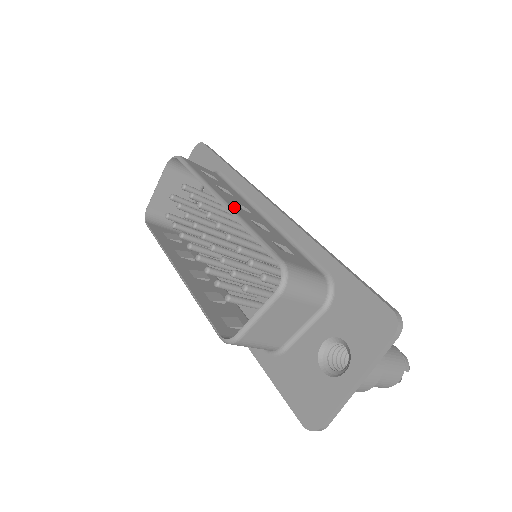
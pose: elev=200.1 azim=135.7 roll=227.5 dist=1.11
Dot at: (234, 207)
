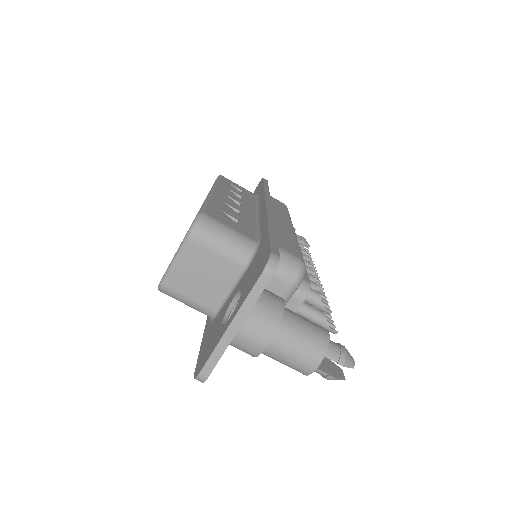
Dot at: (218, 195)
